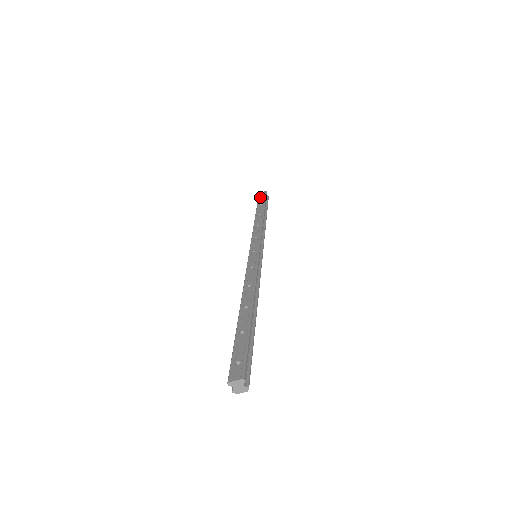
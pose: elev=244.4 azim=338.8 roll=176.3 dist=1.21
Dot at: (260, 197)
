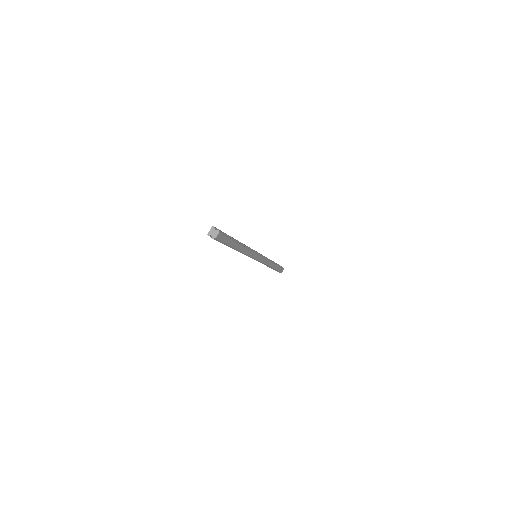
Dot at: occluded
